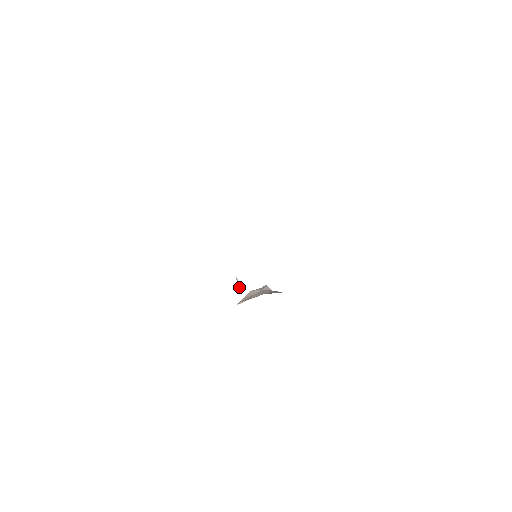
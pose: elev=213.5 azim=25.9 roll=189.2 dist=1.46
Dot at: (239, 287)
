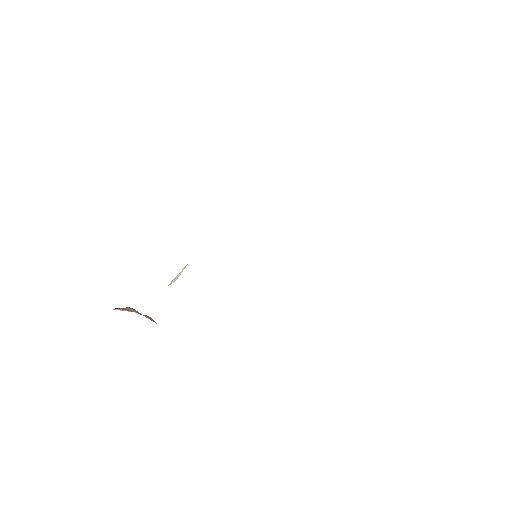
Dot at: (171, 282)
